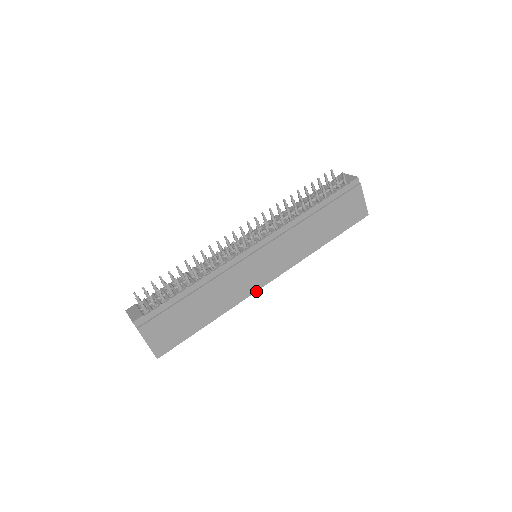
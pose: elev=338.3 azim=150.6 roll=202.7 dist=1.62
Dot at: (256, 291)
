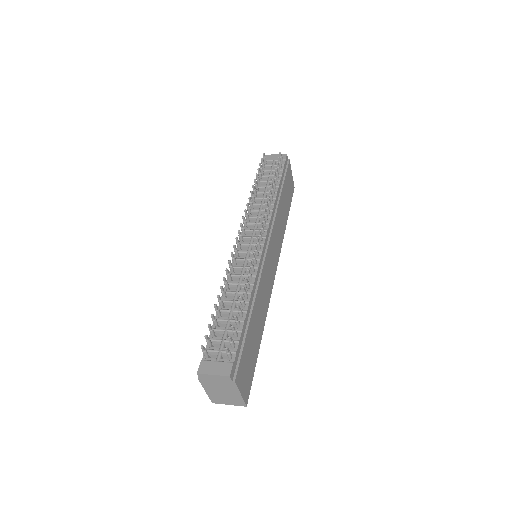
Dot at: occluded
